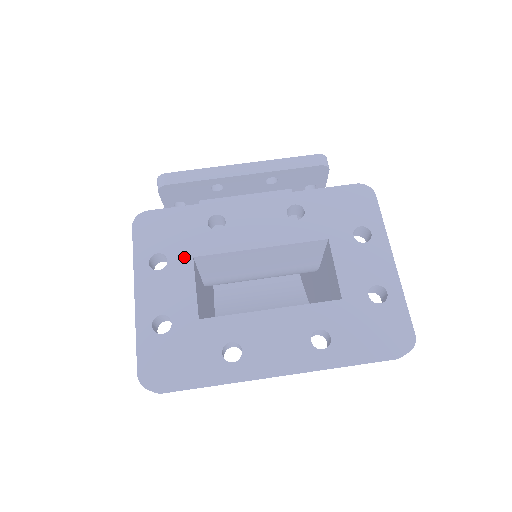
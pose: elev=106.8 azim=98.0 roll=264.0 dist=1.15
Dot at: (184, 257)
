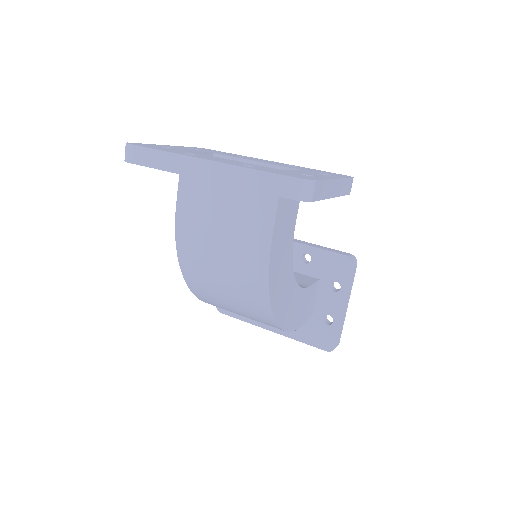
Dot at: occluded
